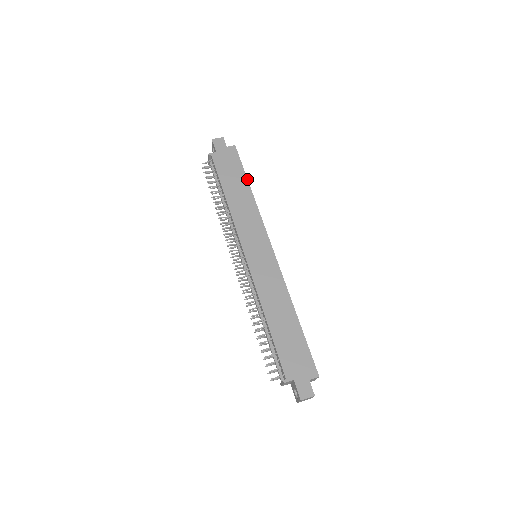
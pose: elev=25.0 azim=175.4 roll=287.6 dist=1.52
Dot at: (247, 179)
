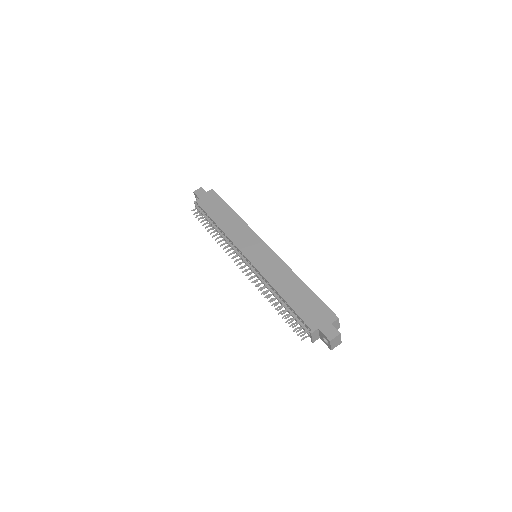
Dot at: (229, 206)
